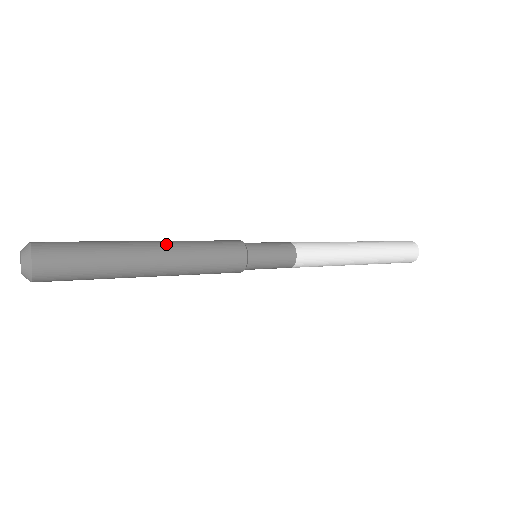
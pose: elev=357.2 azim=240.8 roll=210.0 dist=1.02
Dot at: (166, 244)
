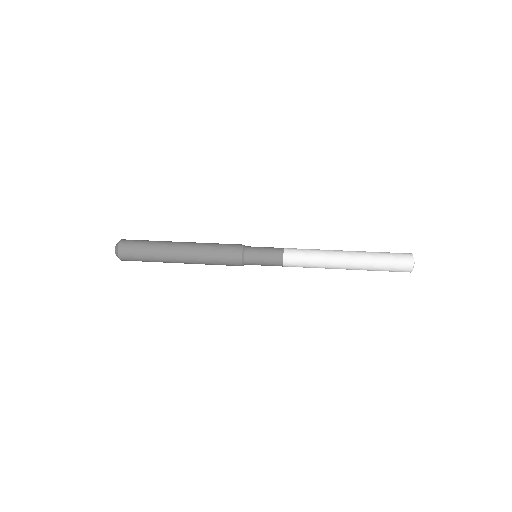
Dot at: (189, 257)
